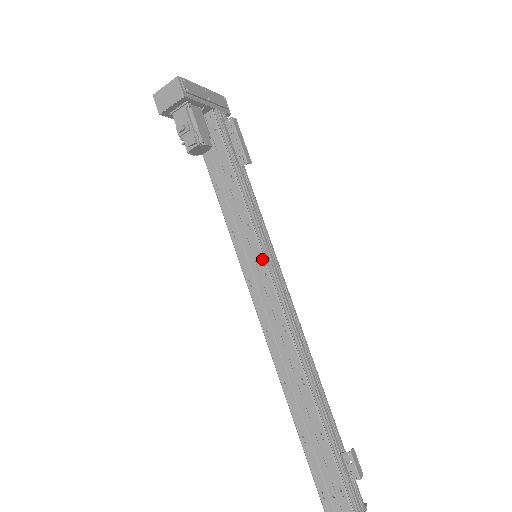
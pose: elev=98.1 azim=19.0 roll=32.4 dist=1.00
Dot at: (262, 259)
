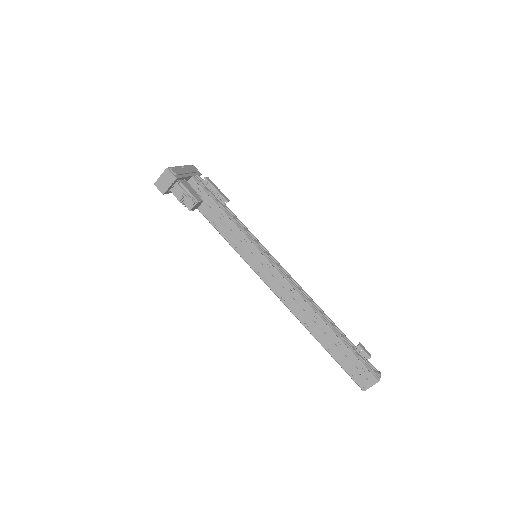
Dot at: (261, 256)
